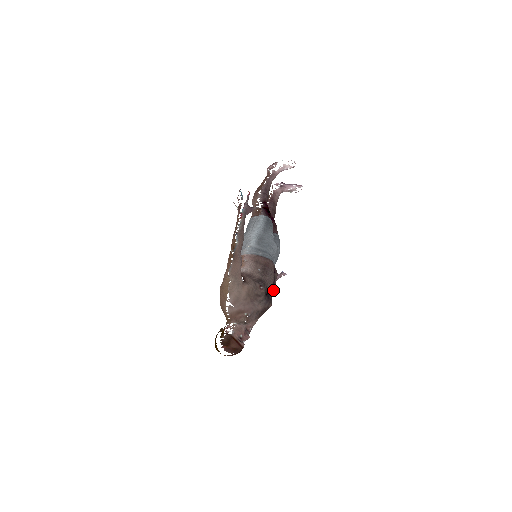
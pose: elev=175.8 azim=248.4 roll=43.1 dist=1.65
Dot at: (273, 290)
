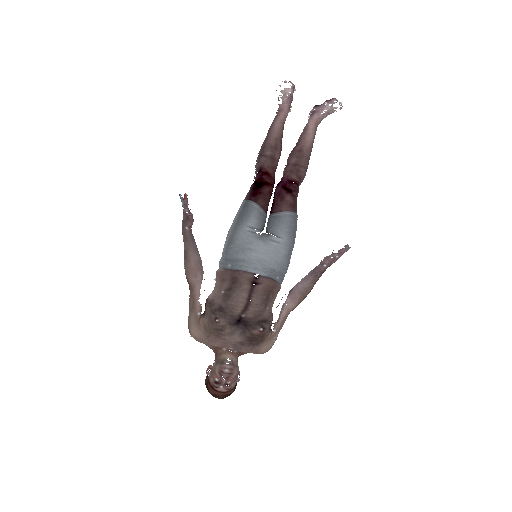
Dot at: (251, 313)
